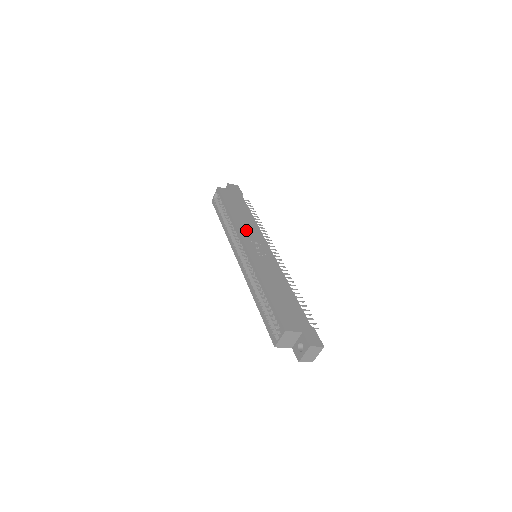
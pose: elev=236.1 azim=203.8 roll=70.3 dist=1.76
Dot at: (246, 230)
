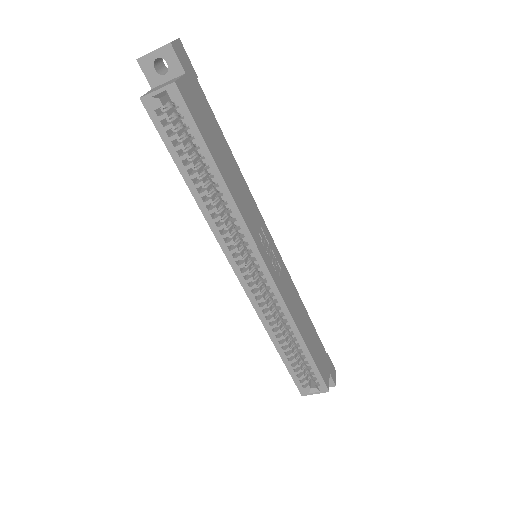
Dot at: (250, 217)
